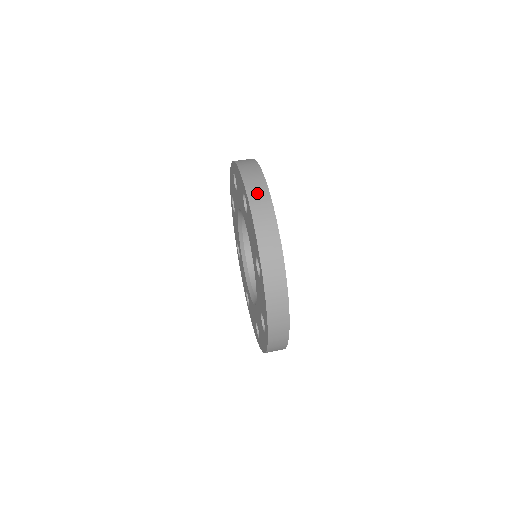
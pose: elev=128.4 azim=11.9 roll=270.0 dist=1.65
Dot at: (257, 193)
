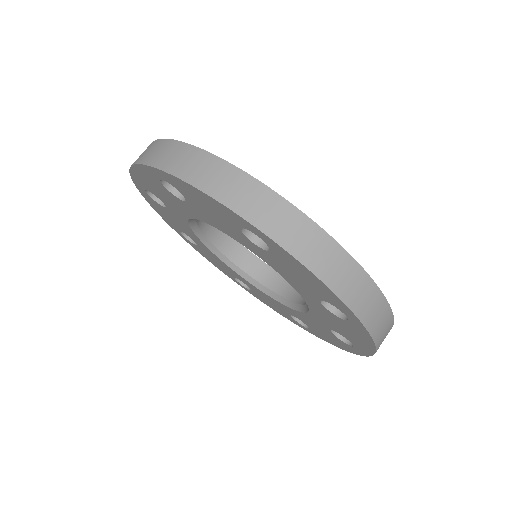
Dot at: (169, 156)
